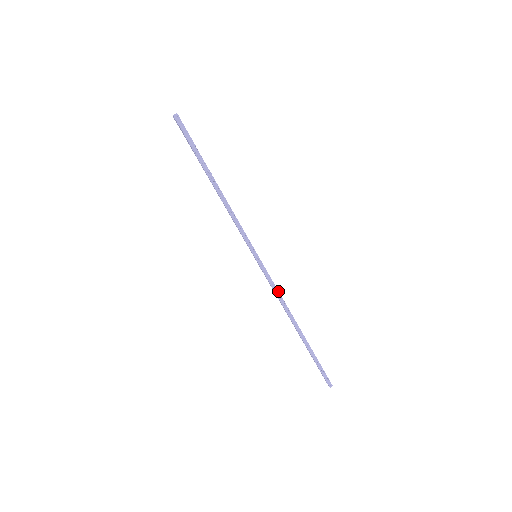
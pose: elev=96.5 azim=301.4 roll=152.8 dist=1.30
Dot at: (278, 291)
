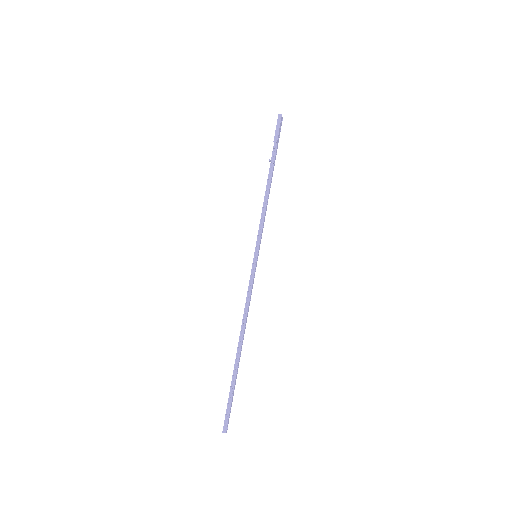
Dot at: (250, 298)
